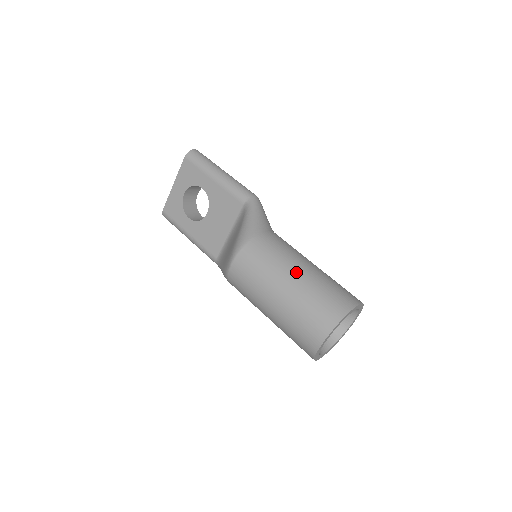
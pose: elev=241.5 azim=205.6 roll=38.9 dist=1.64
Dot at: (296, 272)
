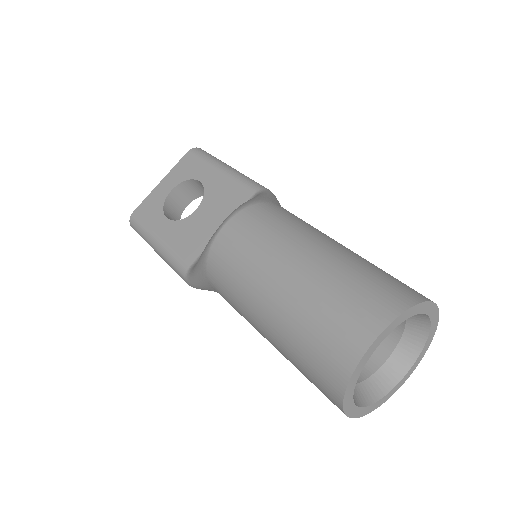
Dot at: (331, 242)
